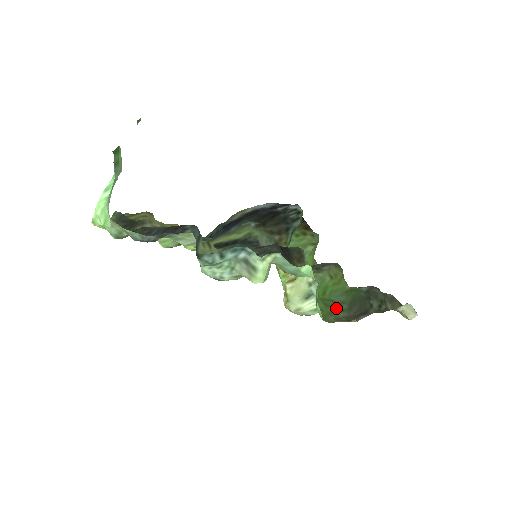
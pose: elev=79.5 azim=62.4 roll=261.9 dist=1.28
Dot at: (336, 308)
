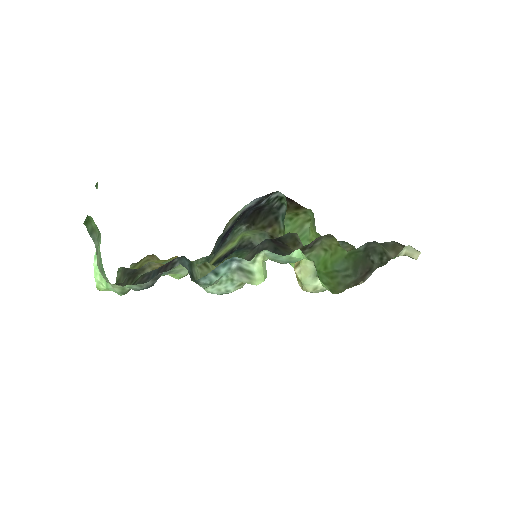
Dot at: (342, 276)
